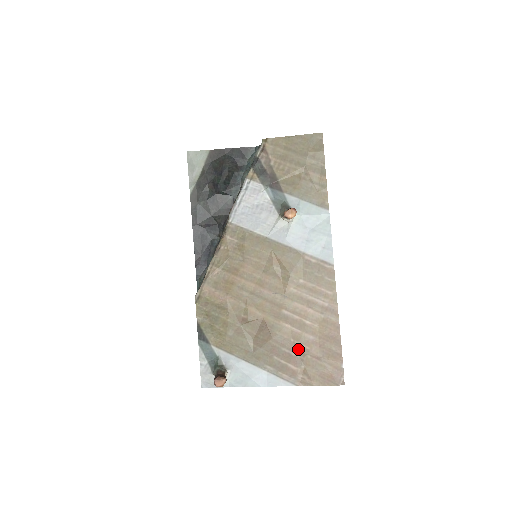
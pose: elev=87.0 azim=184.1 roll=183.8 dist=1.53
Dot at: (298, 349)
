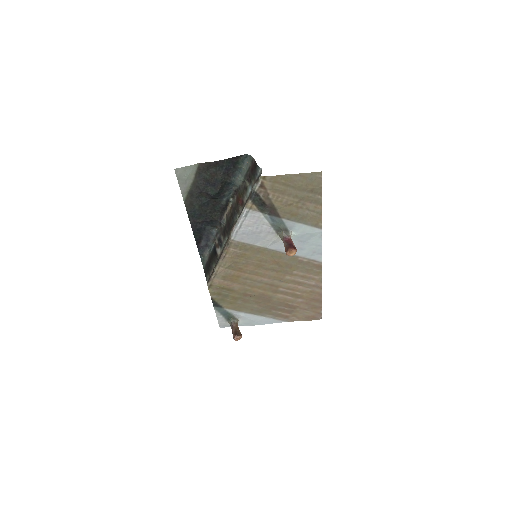
Dot at: (290, 306)
